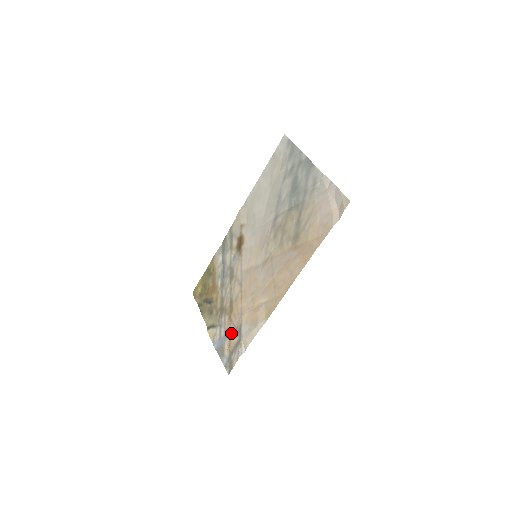
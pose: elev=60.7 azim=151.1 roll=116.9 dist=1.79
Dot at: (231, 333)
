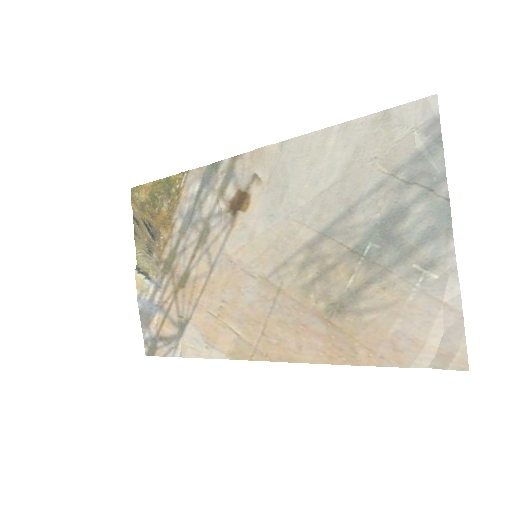
Dot at: (169, 314)
